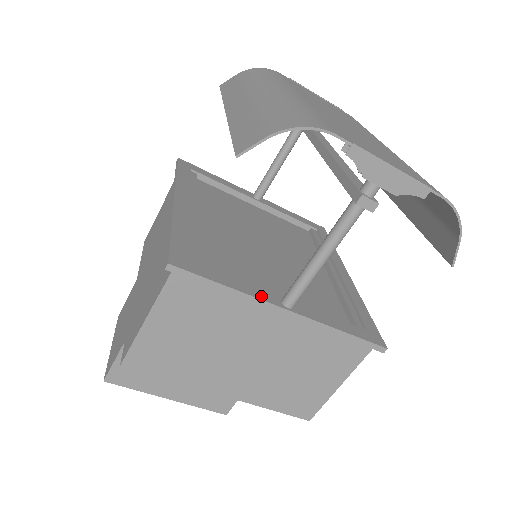
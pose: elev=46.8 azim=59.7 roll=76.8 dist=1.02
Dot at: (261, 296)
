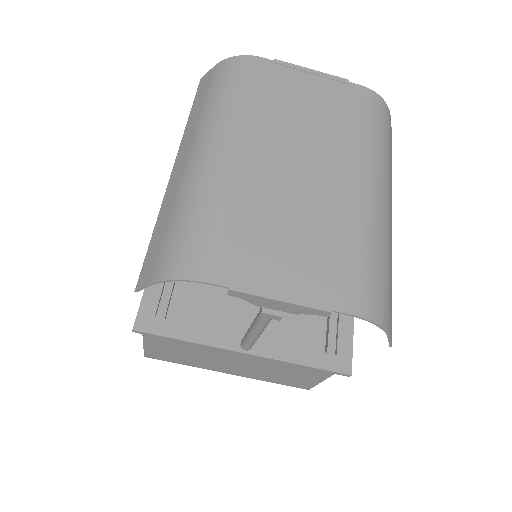
Dot at: (219, 343)
